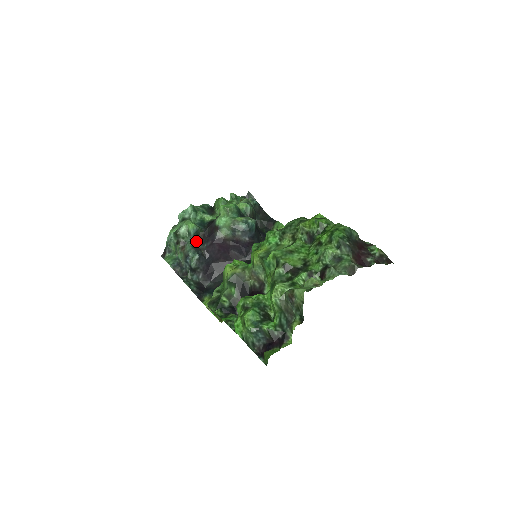
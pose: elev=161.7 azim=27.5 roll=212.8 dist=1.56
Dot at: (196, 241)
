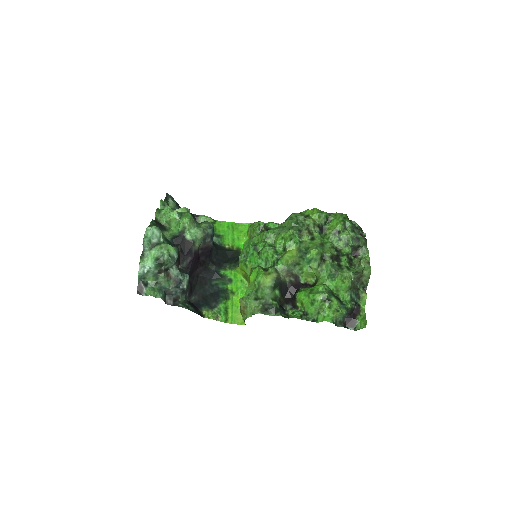
Dot at: (177, 263)
